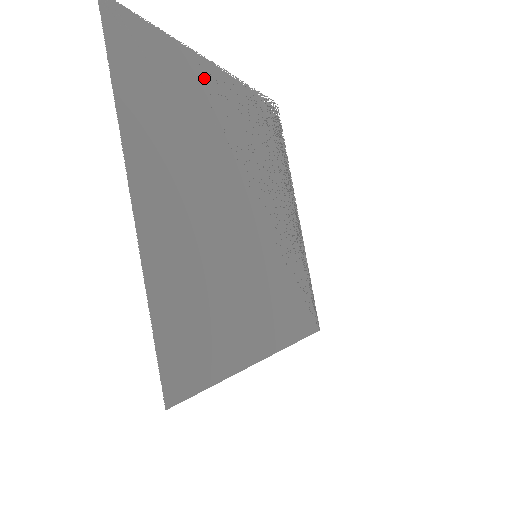
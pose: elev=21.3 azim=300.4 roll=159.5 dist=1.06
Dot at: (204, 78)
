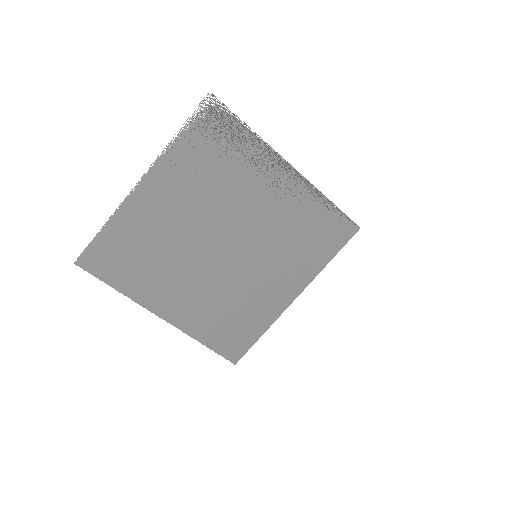
Dot at: (143, 205)
